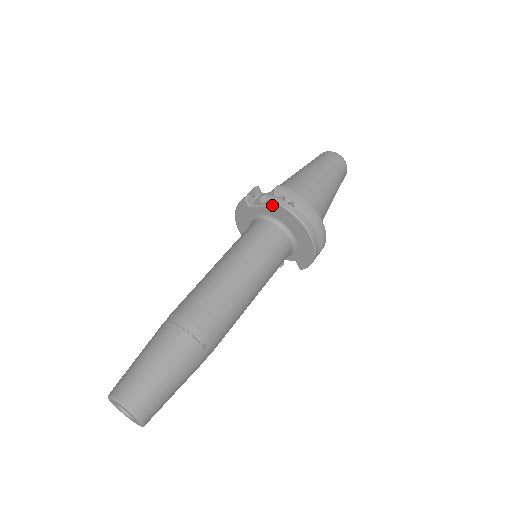
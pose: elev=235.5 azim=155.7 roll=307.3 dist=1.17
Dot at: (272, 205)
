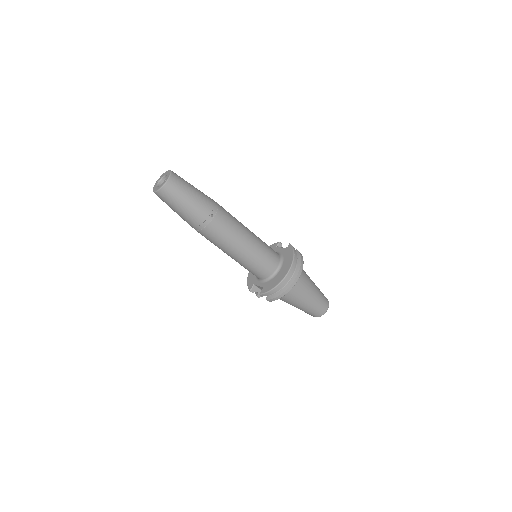
Dot at: (289, 248)
